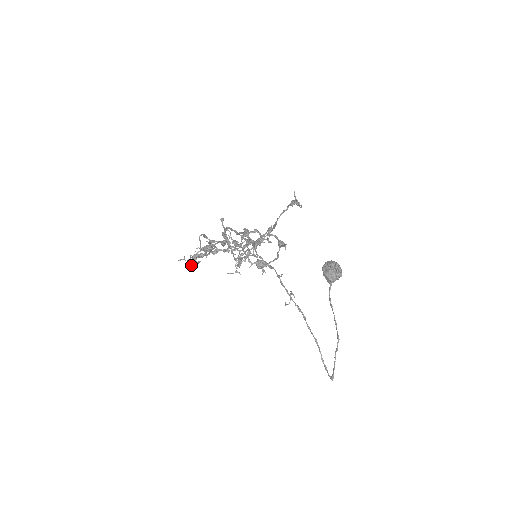
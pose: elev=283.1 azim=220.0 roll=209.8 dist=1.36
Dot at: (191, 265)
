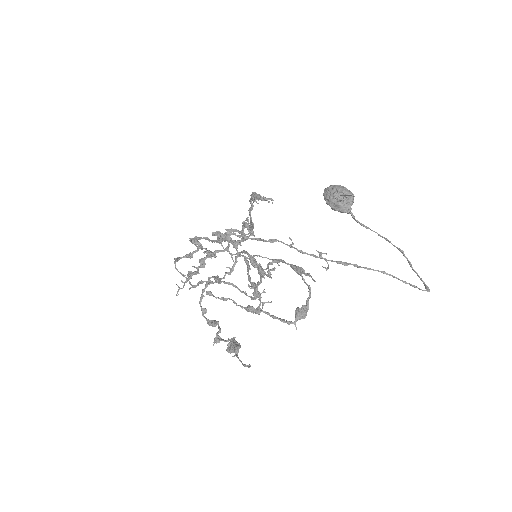
Dot at: occluded
